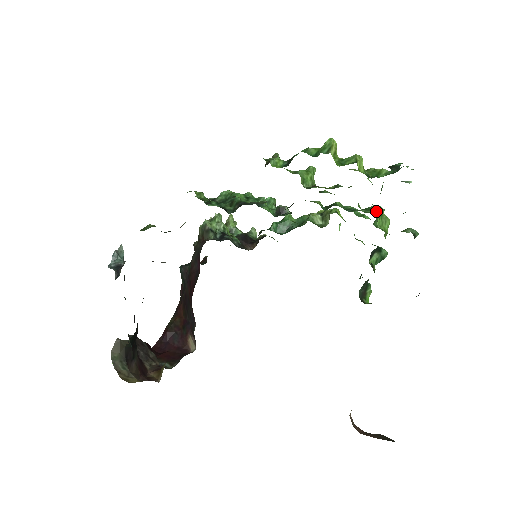
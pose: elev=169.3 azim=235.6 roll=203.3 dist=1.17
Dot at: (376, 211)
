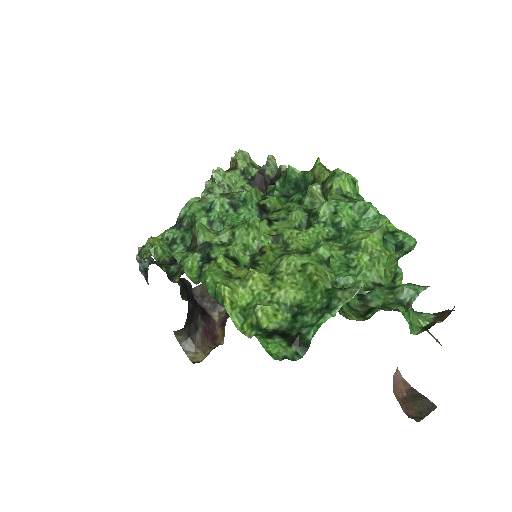
Dot at: (362, 250)
